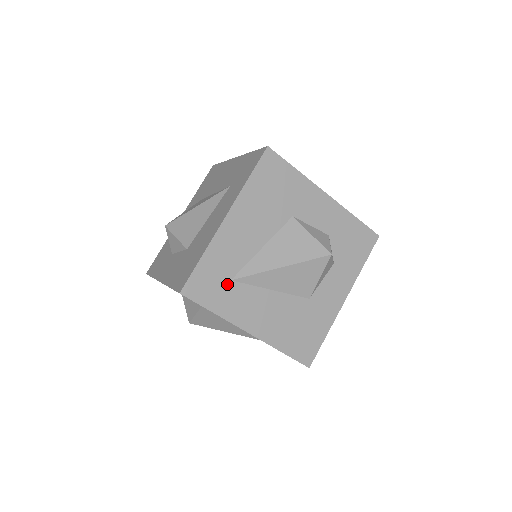
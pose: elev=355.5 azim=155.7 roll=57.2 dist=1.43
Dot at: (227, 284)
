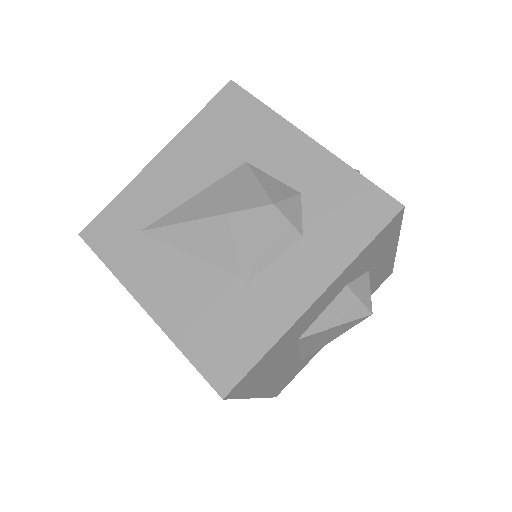
Dot at: (135, 235)
